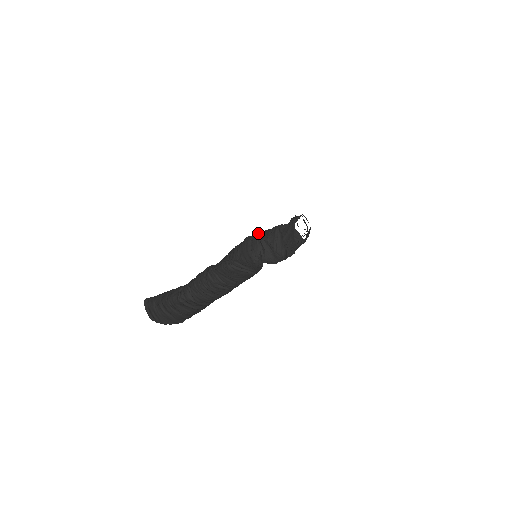
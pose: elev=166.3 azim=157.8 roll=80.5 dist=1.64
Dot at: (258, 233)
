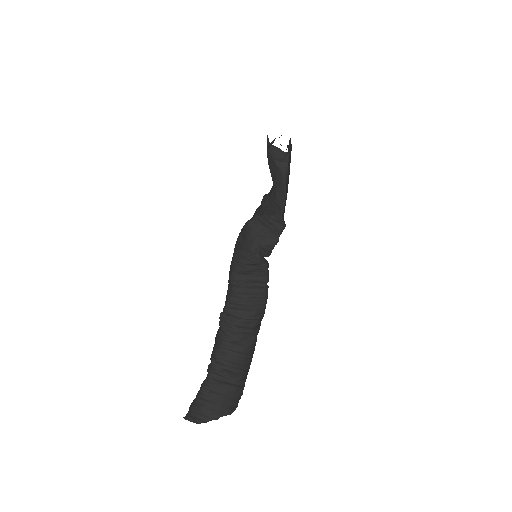
Dot at: occluded
